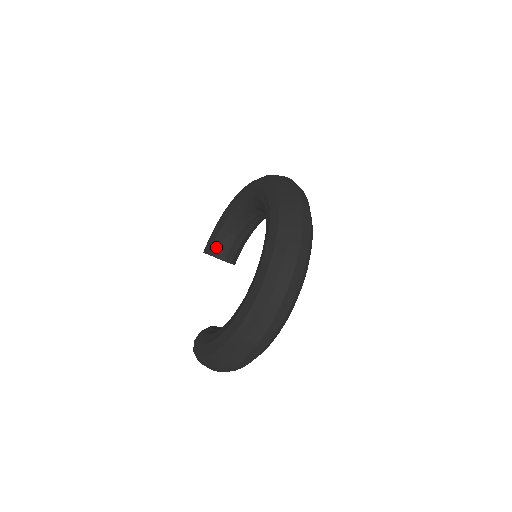
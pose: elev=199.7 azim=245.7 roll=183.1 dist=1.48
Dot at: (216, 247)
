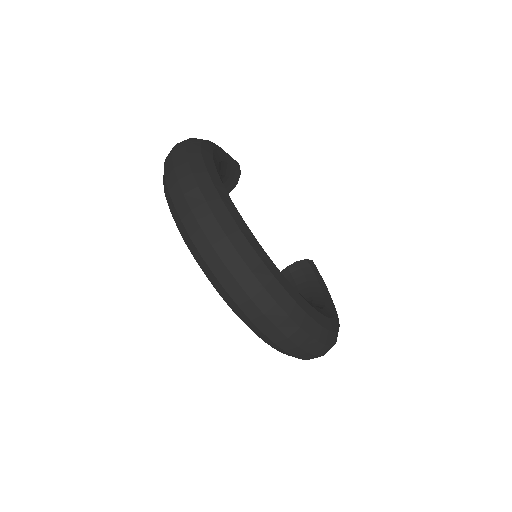
Dot at: occluded
